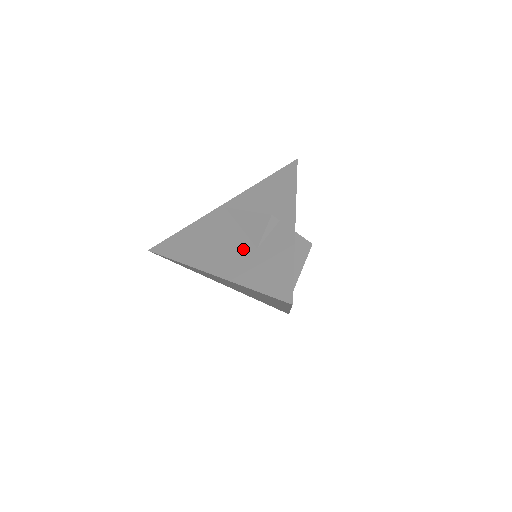
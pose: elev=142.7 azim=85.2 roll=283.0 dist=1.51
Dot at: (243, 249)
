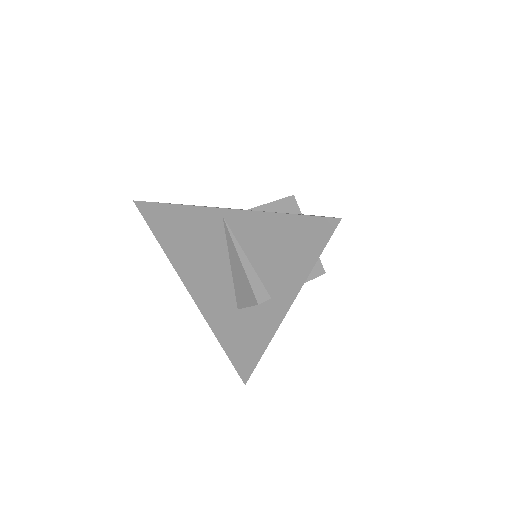
Dot at: (225, 297)
